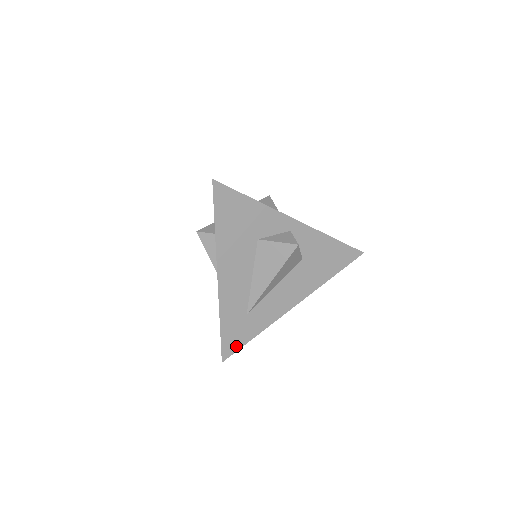
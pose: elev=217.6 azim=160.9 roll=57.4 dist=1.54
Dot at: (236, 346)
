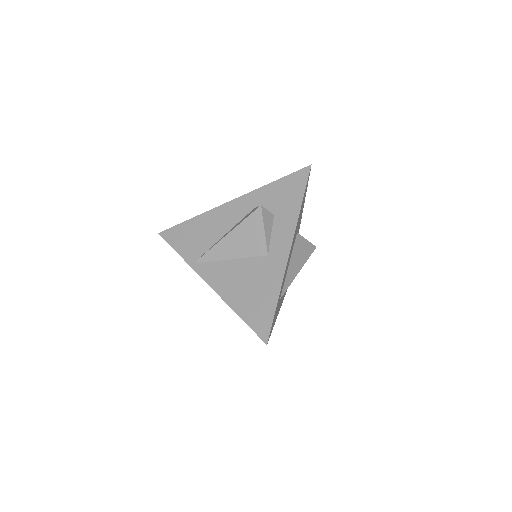
Dot at: (271, 330)
